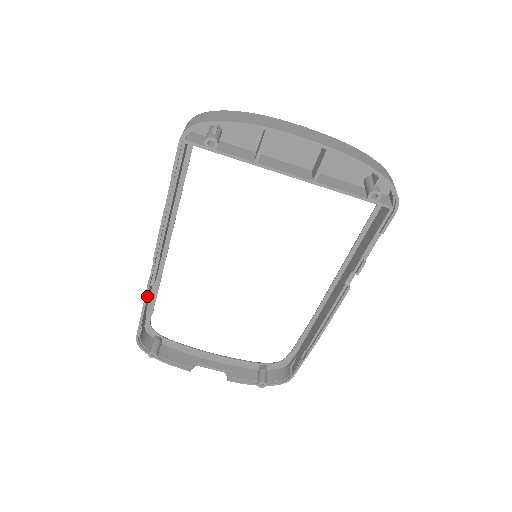
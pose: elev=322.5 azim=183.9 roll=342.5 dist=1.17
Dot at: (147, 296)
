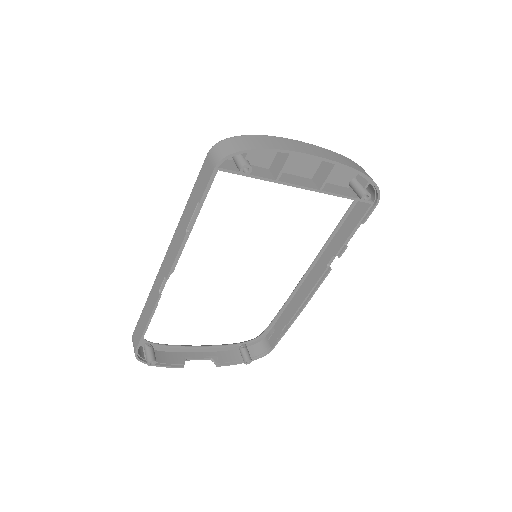
Dot at: (154, 311)
